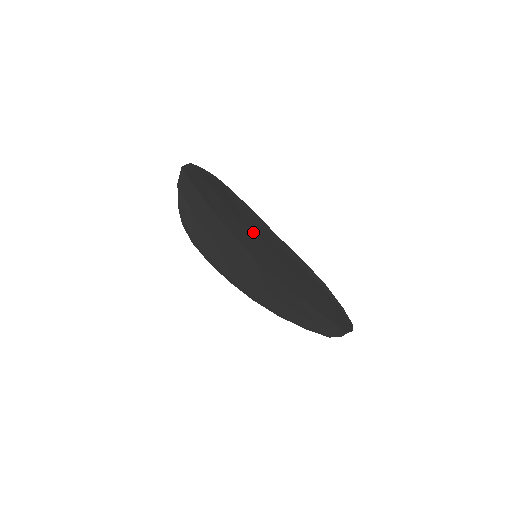
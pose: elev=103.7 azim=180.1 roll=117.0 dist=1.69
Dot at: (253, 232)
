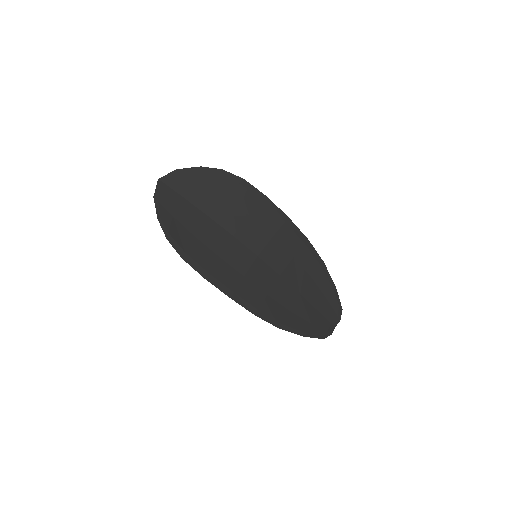
Dot at: (260, 222)
